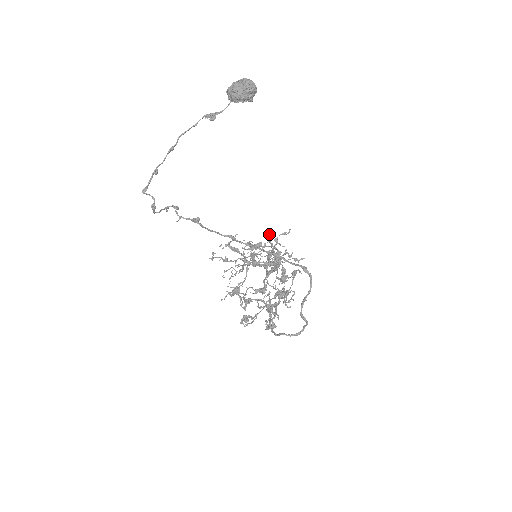
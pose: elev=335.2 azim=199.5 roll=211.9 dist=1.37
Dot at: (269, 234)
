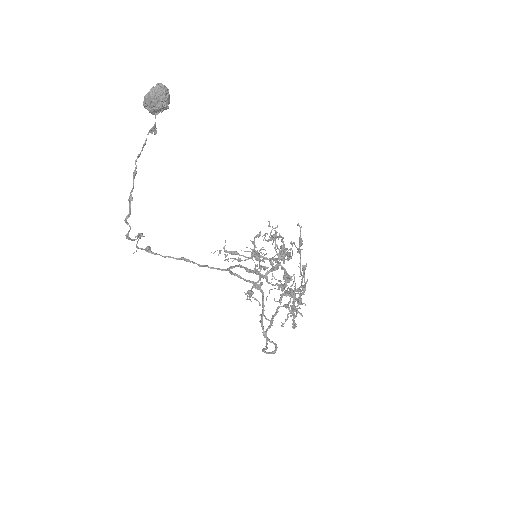
Dot at: occluded
